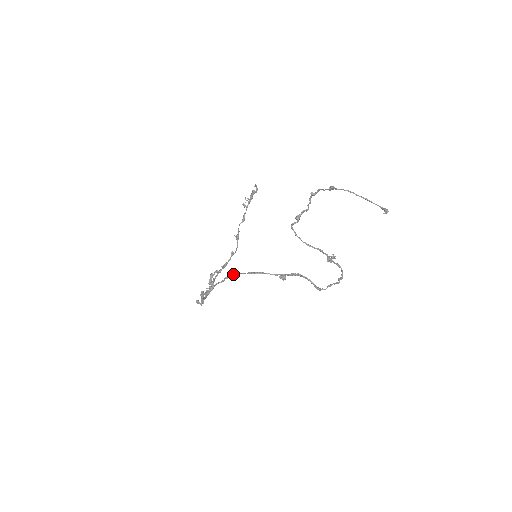
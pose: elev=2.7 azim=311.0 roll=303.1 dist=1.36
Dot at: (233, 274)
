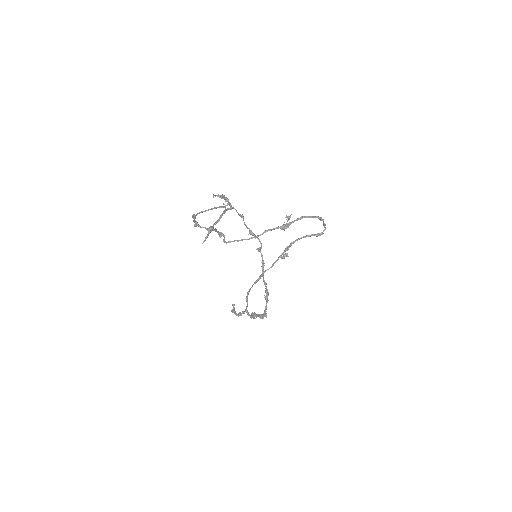
Dot at: (247, 294)
